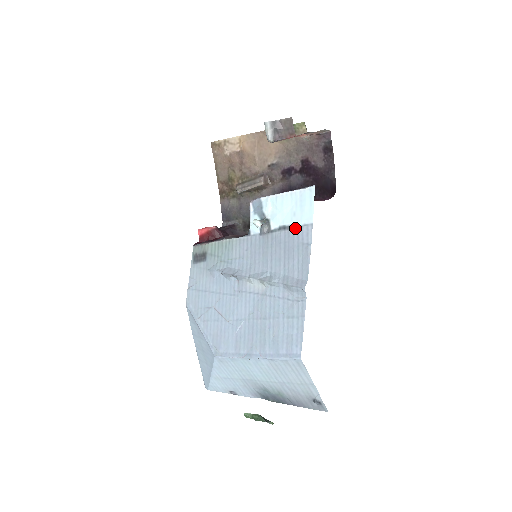
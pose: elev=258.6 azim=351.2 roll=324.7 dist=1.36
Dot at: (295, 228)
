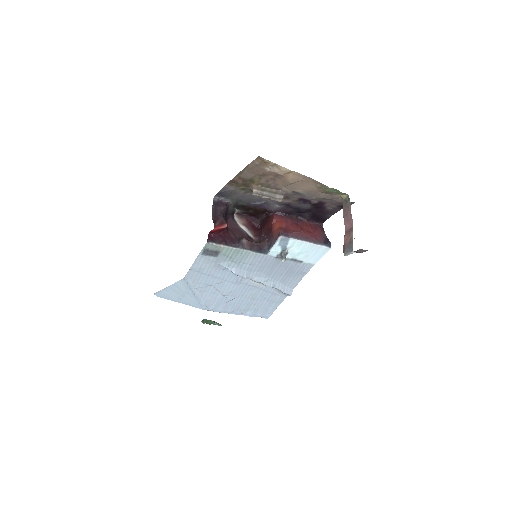
Dot at: (302, 263)
